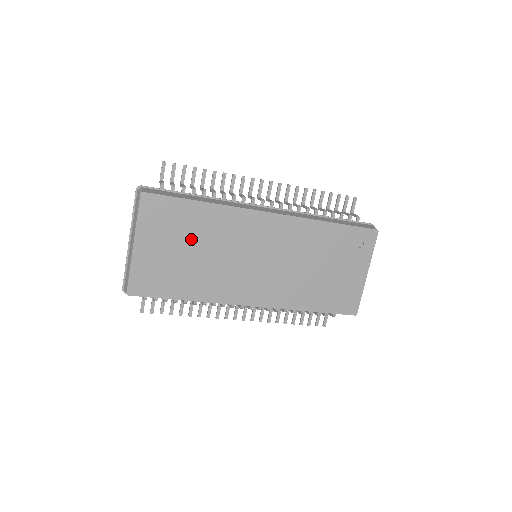
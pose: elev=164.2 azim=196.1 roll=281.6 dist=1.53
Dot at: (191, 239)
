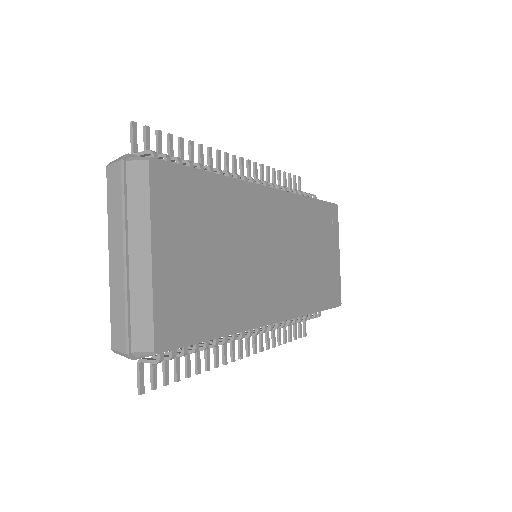
Dot at: (214, 234)
